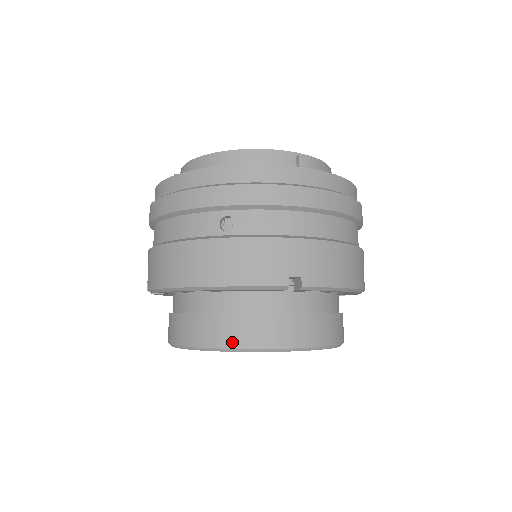
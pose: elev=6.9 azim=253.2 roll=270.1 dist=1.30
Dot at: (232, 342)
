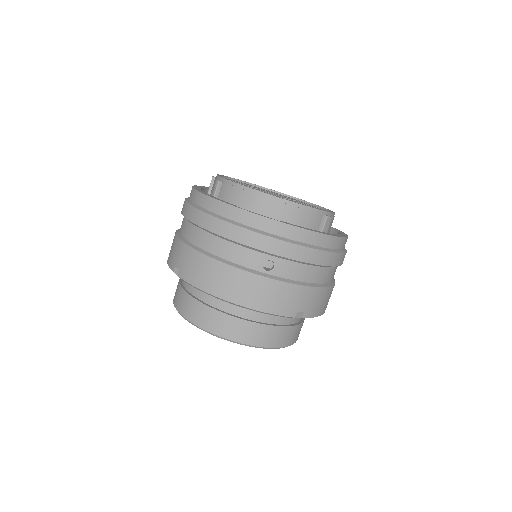
Dot at: (242, 339)
